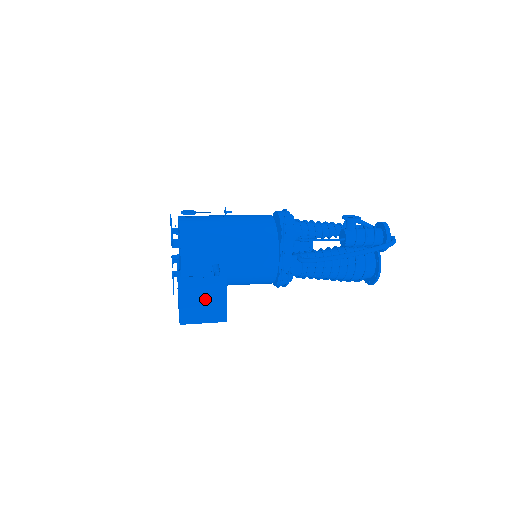
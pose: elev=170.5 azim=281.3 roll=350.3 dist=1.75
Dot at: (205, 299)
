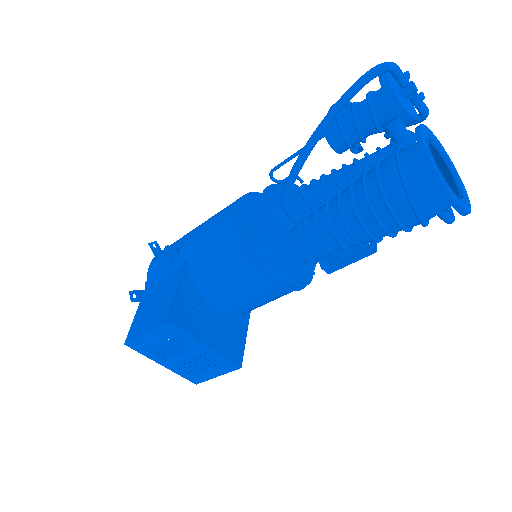
Dot at: (158, 299)
